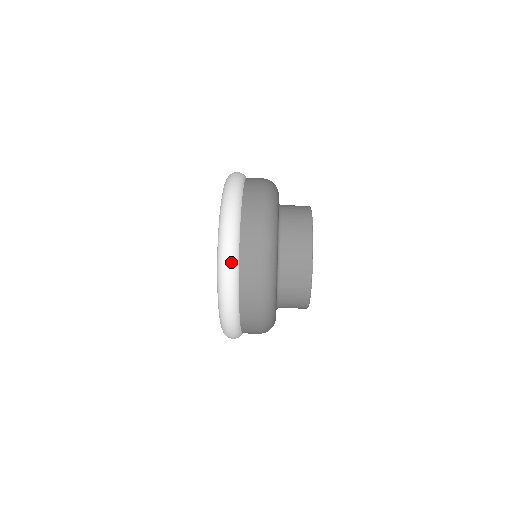
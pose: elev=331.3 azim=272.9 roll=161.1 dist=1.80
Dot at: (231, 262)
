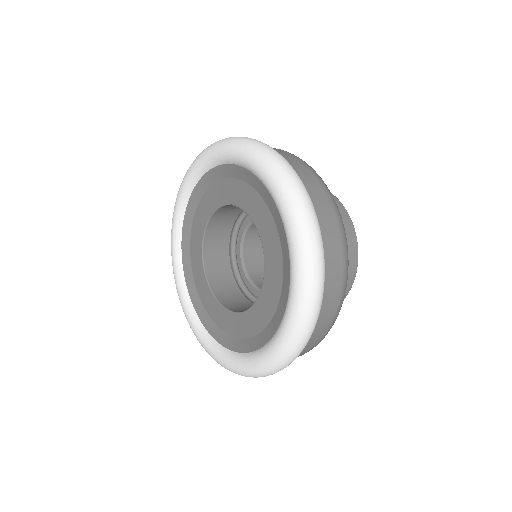
Dot at: (285, 160)
